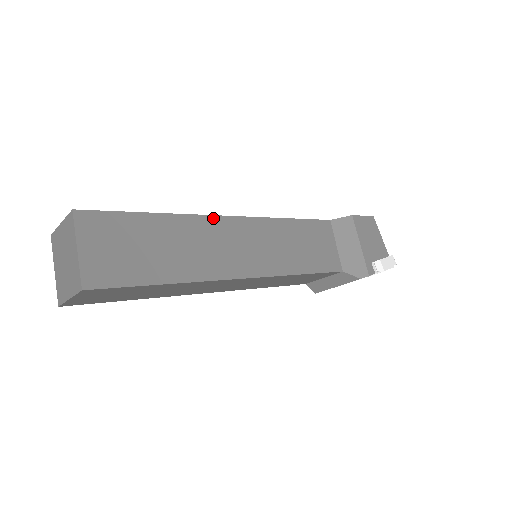
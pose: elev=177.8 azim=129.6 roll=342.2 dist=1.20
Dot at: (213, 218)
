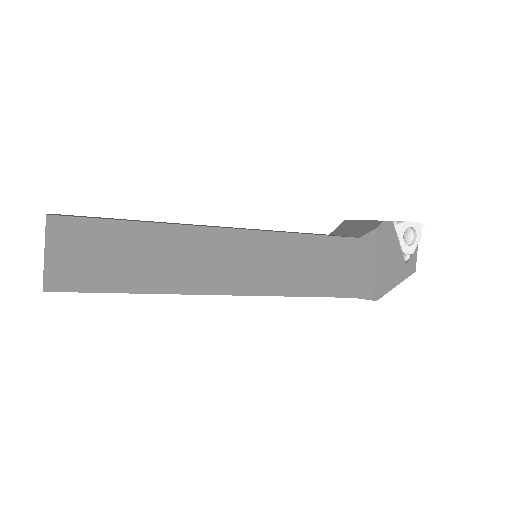
Dot at: occluded
